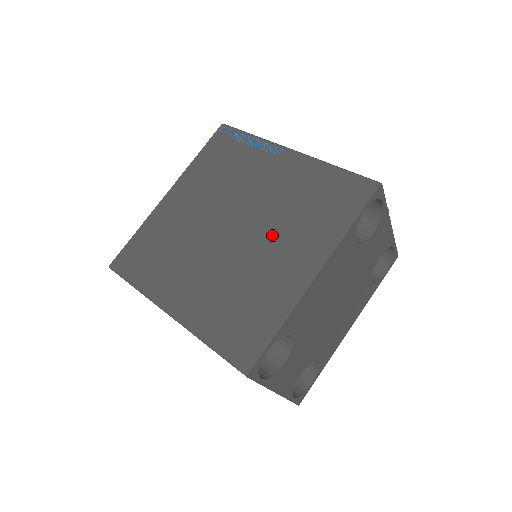
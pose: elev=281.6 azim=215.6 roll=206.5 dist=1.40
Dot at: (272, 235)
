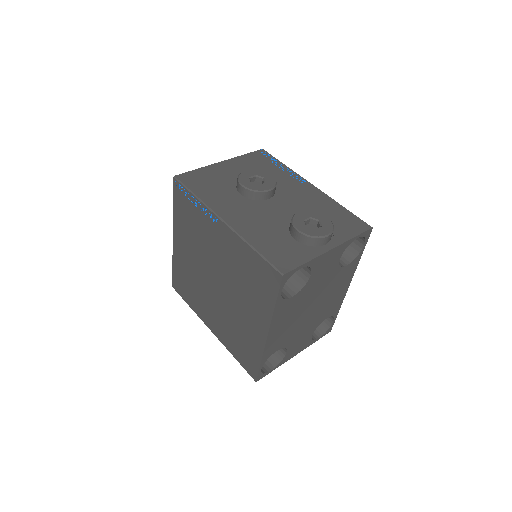
Dot at: (237, 296)
